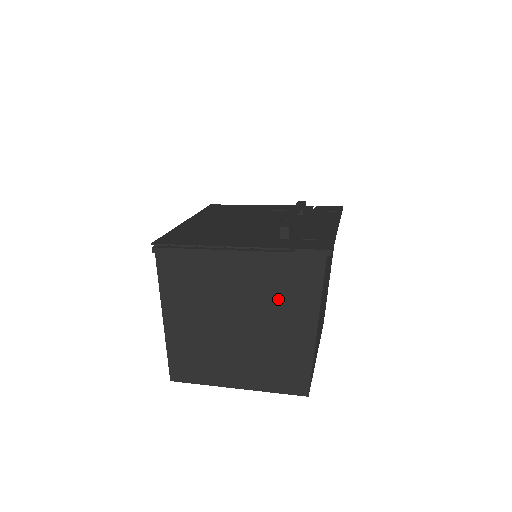
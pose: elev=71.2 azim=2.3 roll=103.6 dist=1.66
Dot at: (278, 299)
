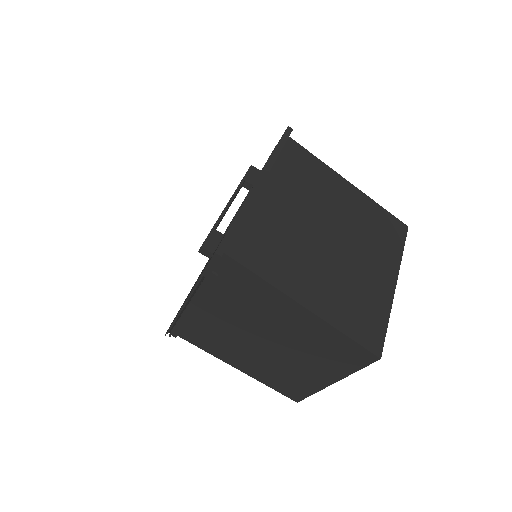
Dot at: (255, 308)
